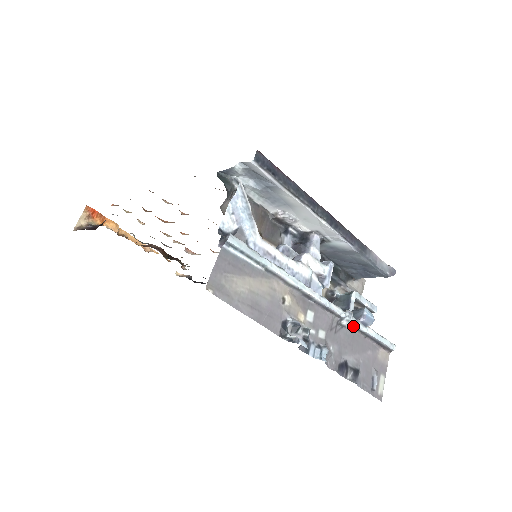
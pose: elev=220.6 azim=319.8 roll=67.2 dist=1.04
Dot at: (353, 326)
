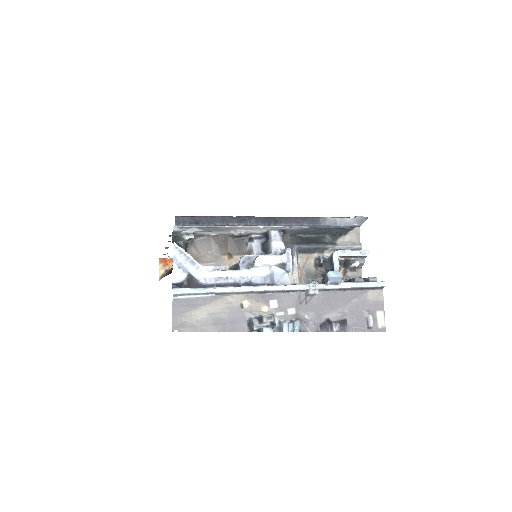
Dot at: (324, 290)
